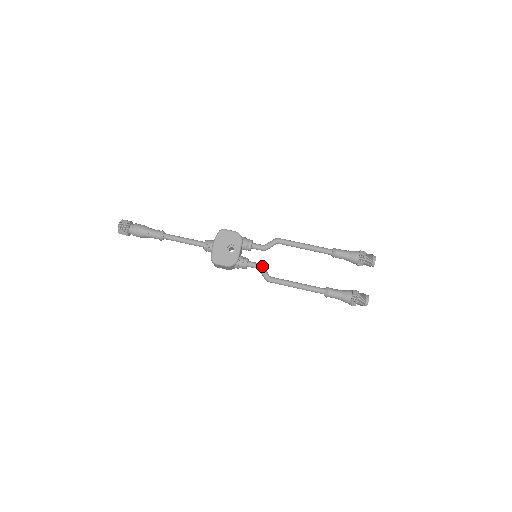
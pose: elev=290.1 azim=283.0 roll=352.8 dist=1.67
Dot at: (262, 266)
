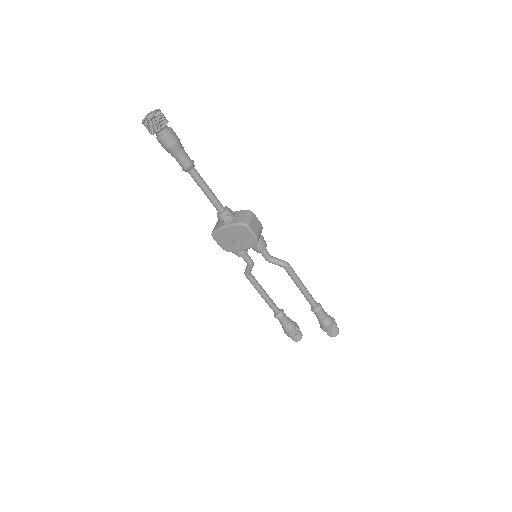
Dot at: (251, 267)
